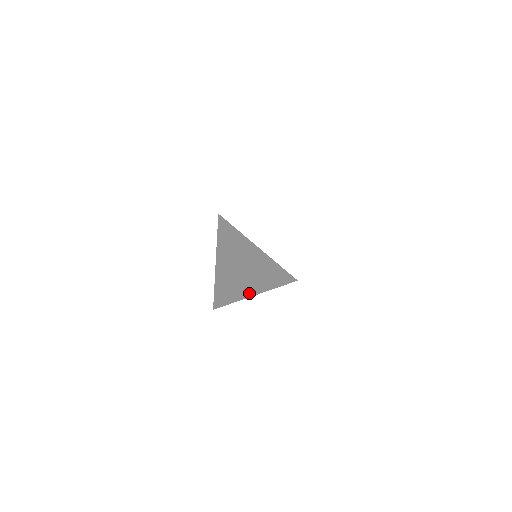
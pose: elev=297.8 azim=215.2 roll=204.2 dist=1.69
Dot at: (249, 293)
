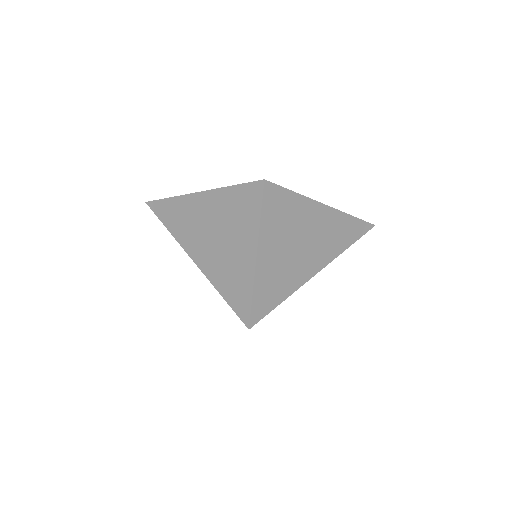
Dot at: (251, 266)
